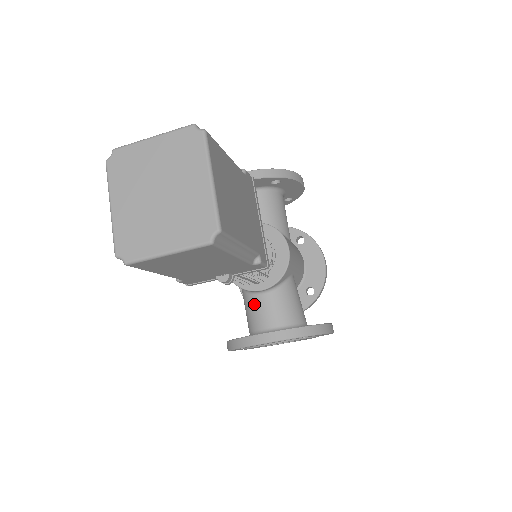
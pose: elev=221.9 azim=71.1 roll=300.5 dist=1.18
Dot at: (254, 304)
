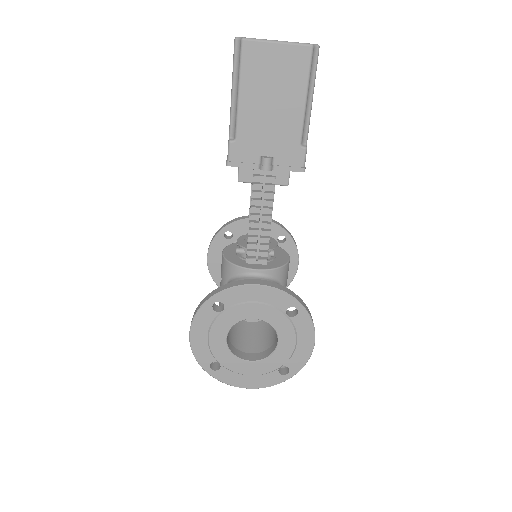
Dot at: occluded
